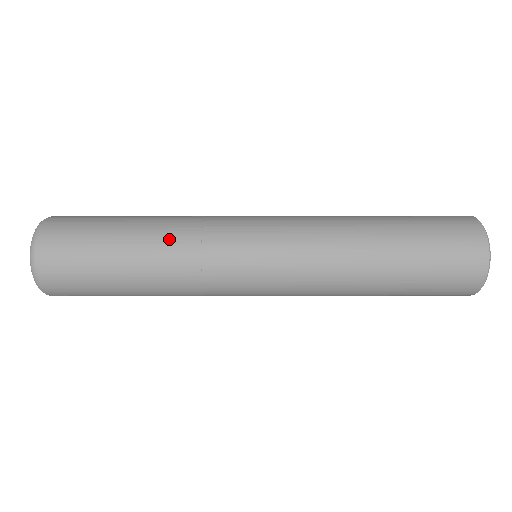
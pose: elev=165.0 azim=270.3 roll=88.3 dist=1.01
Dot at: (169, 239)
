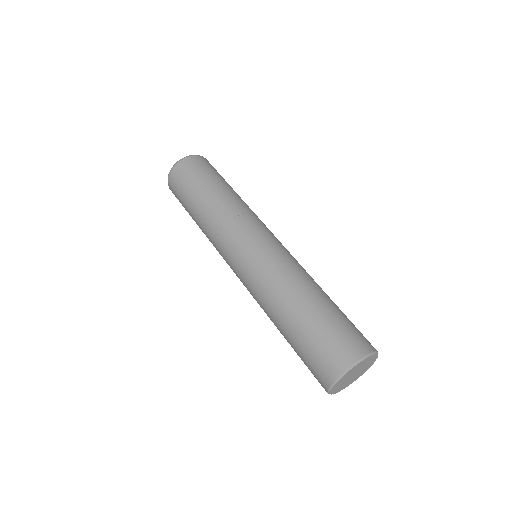
Dot at: (205, 226)
